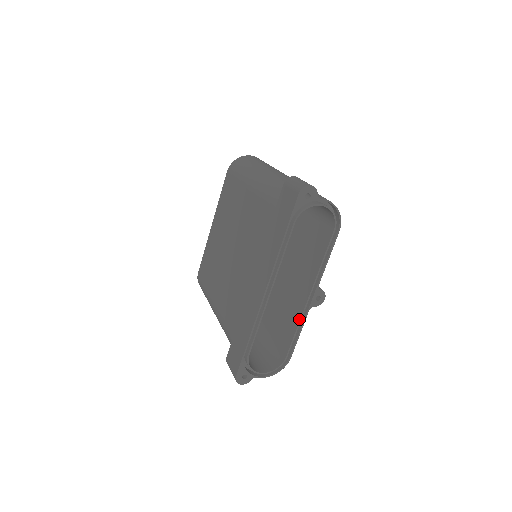
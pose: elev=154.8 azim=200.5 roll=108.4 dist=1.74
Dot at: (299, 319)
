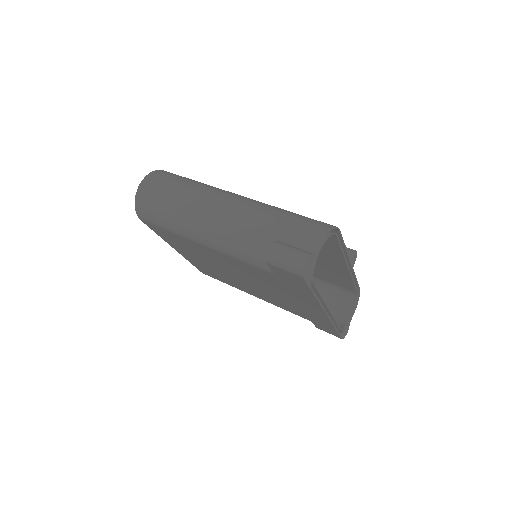
Dot at: (351, 279)
